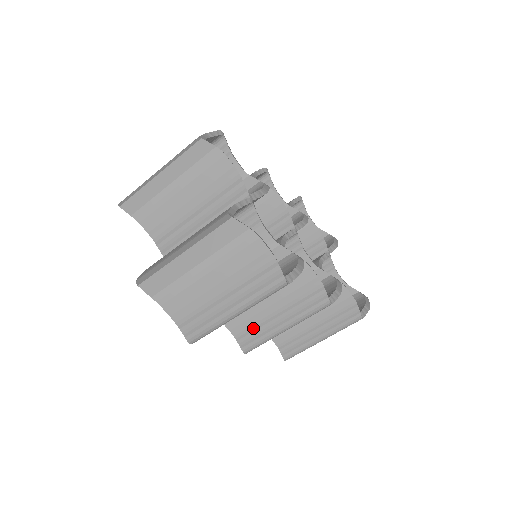
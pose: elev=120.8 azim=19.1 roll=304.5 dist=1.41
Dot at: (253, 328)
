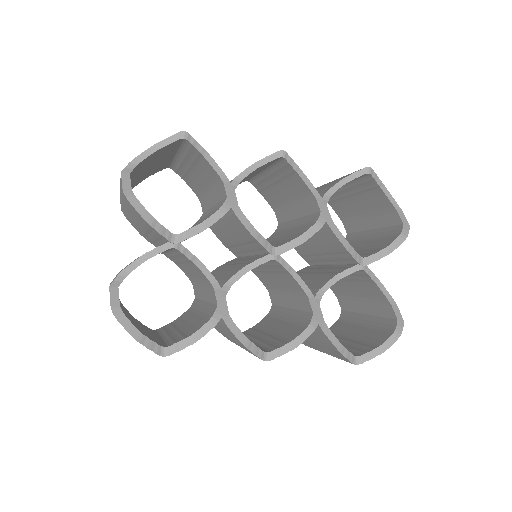
Dot at: occluded
